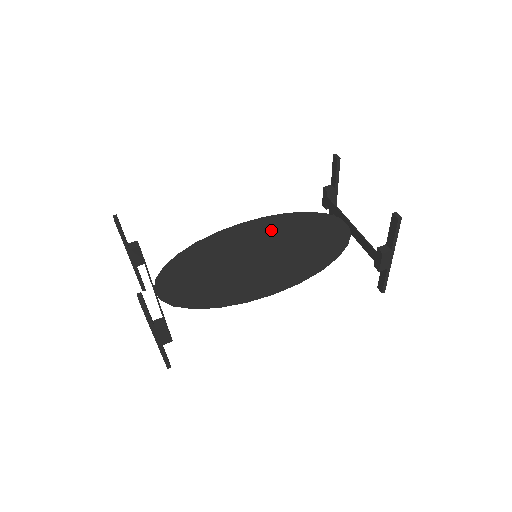
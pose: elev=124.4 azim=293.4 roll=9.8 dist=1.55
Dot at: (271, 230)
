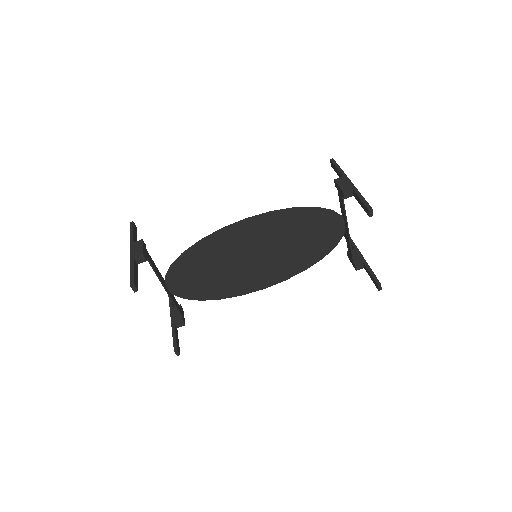
Dot at: (275, 229)
